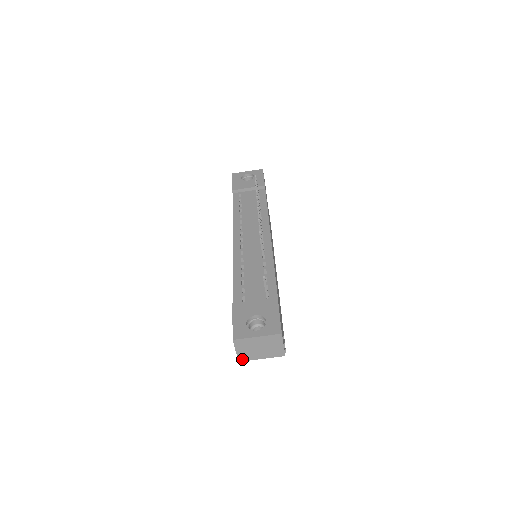
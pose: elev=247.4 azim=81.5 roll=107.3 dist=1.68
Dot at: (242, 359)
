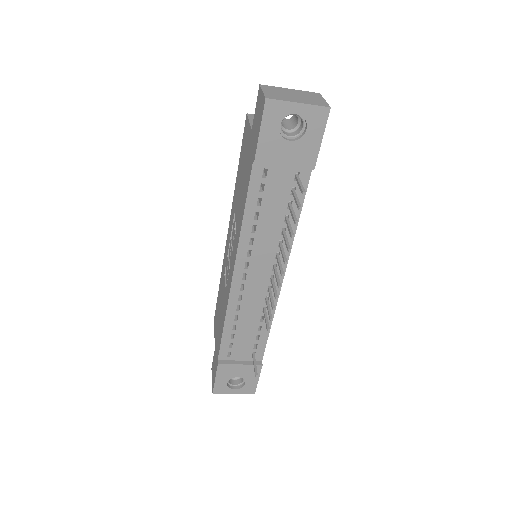
Dot at: occluded
